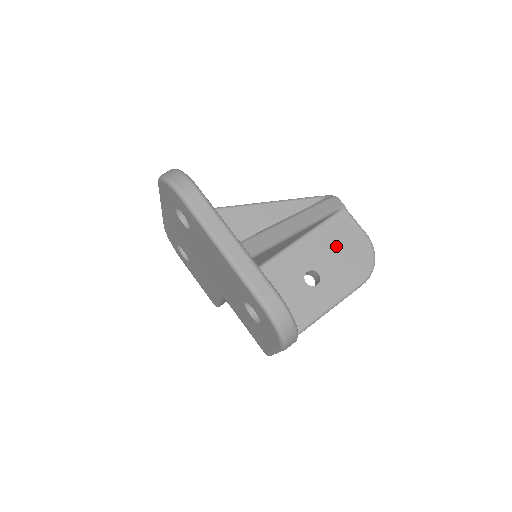
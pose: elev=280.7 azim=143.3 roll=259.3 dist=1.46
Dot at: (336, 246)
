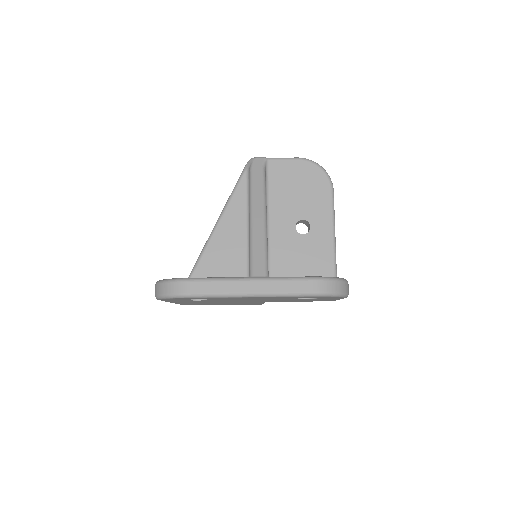
Dot at: (291, 189)
